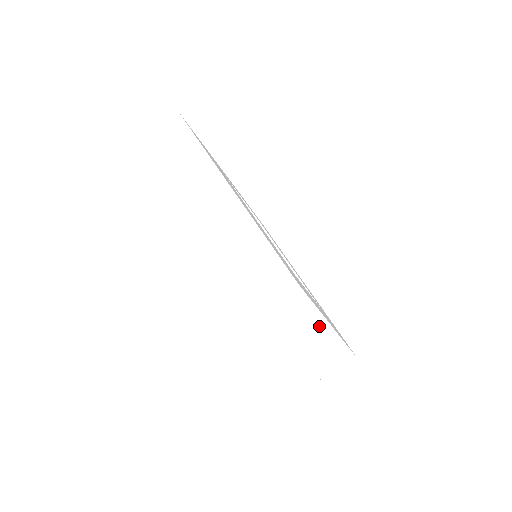
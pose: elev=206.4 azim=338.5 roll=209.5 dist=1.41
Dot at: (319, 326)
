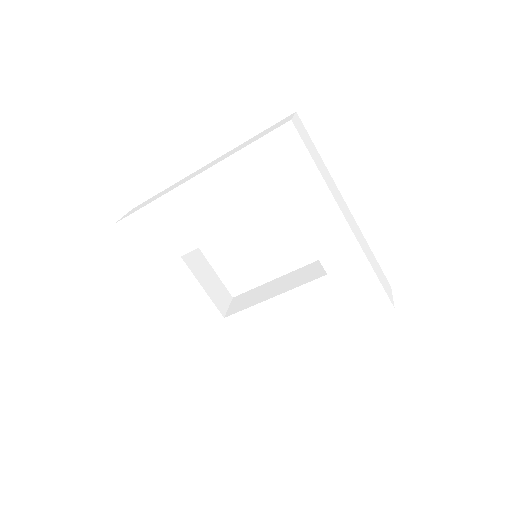
Dot at: (334, 185)
